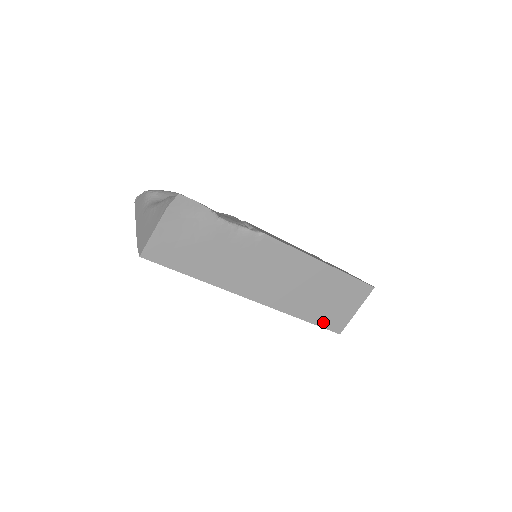
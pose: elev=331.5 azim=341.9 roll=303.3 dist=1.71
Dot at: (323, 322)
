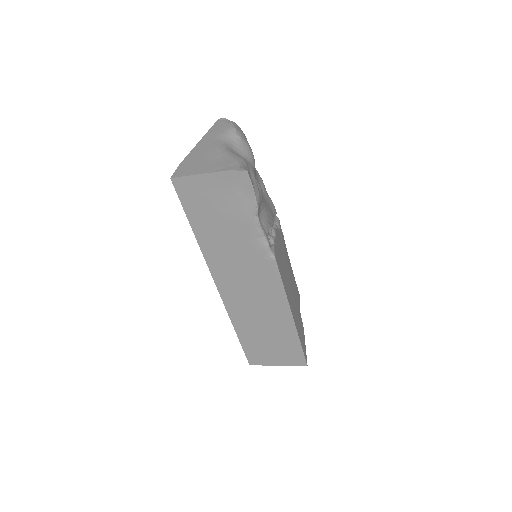
Dot at: (248, 347)
